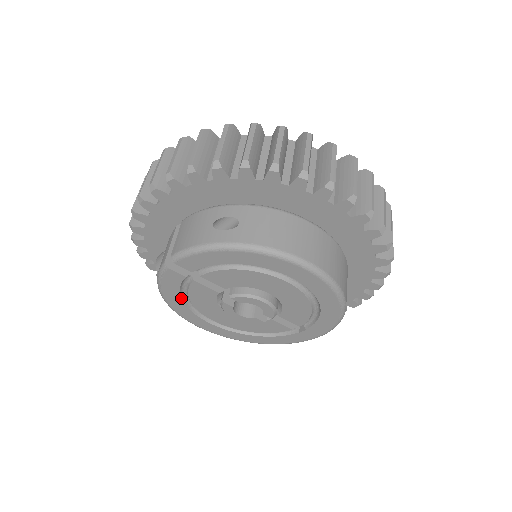
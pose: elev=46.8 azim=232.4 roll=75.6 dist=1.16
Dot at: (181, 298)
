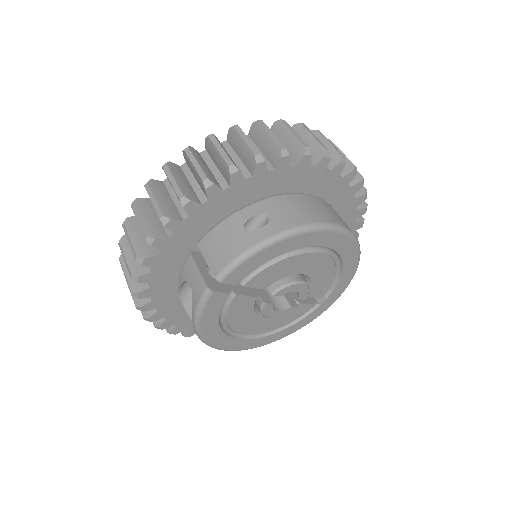
Dot at: (218, 323)
